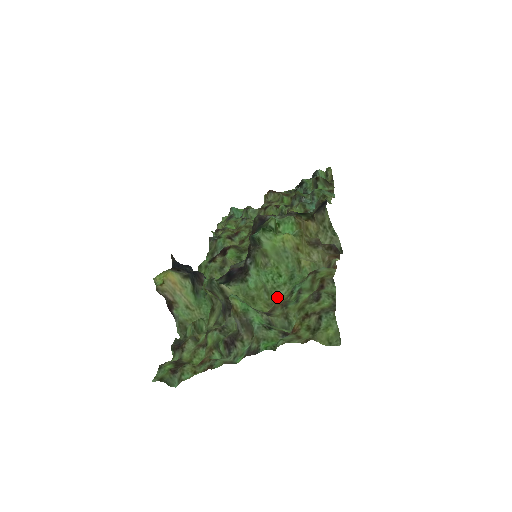
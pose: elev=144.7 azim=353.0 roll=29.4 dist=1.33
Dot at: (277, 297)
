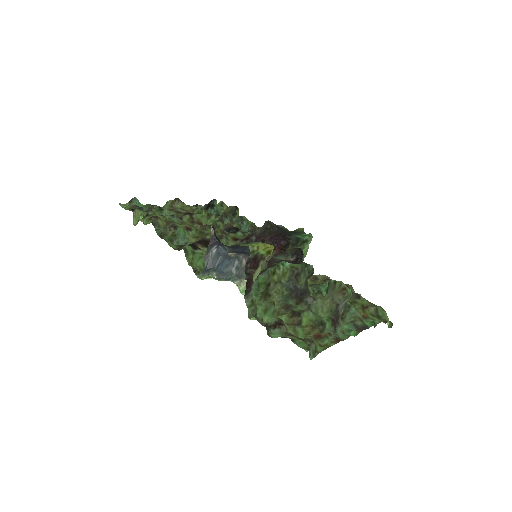
Dot at: occluded
